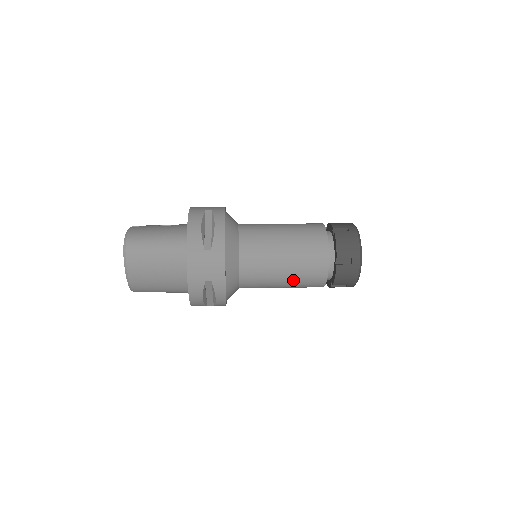
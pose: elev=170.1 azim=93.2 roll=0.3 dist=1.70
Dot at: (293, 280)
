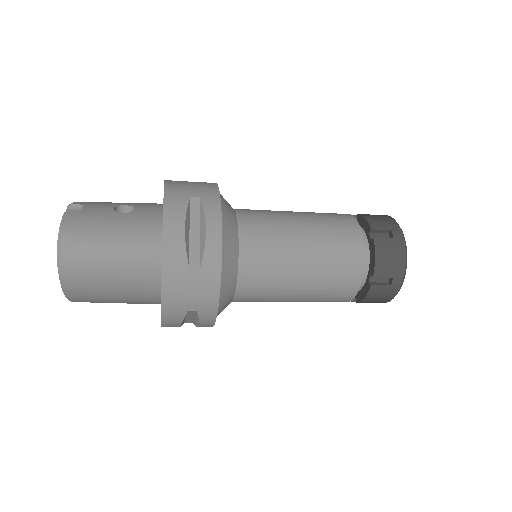
Dot at: (308, 299)
